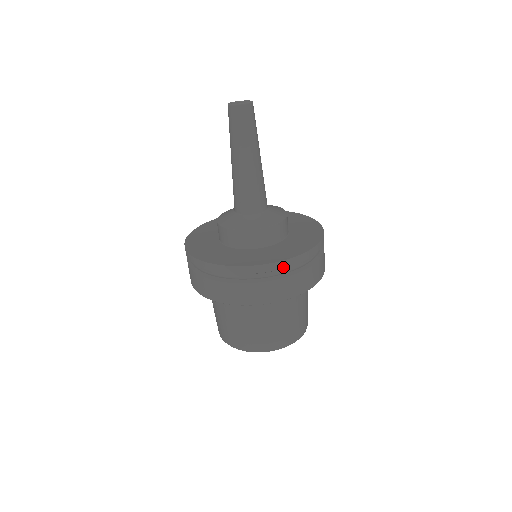
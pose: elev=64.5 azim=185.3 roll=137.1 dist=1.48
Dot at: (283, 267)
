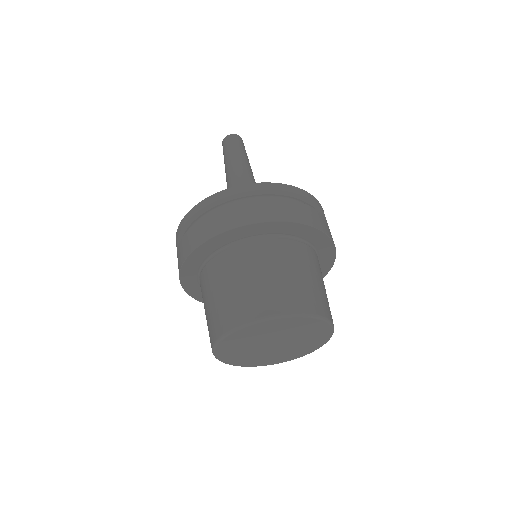
Dot at: (240, 192)
